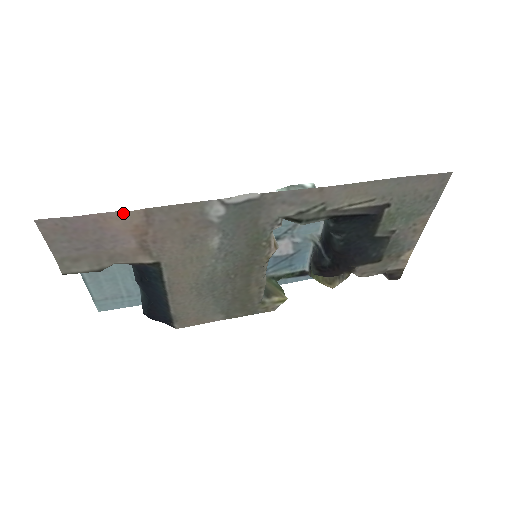
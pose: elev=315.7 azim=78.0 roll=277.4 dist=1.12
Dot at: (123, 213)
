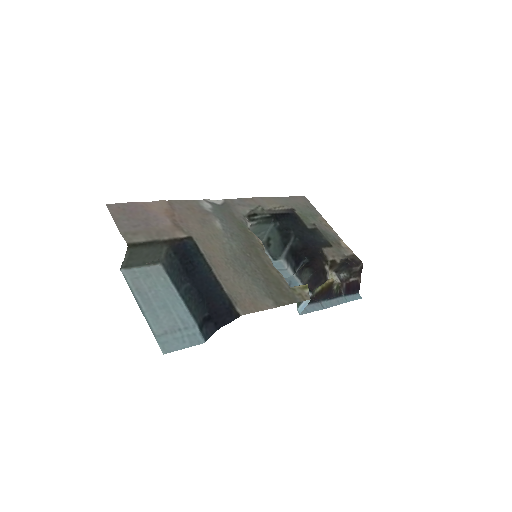
Dot at: (156, 202)
